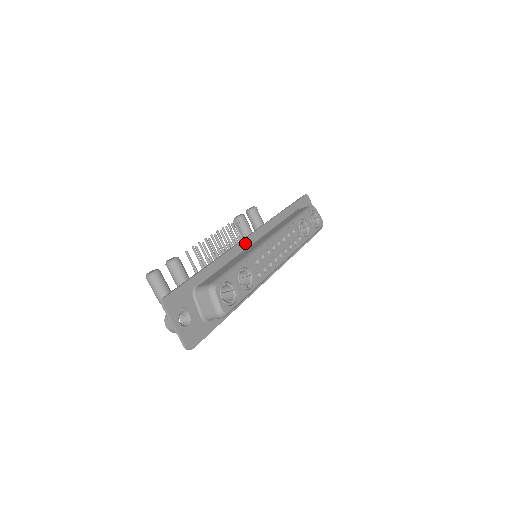
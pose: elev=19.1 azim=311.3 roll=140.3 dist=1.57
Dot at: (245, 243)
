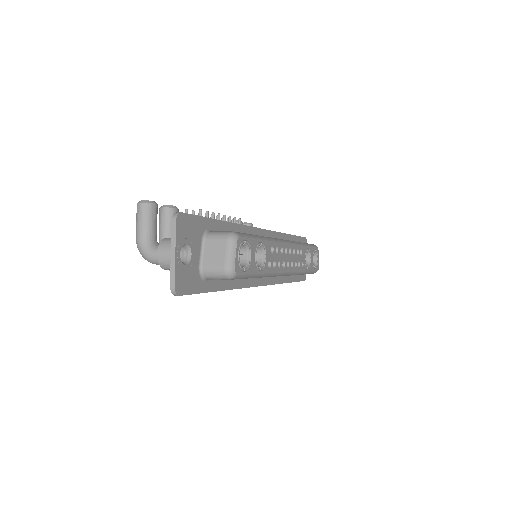
Dot at: (257, 232)
